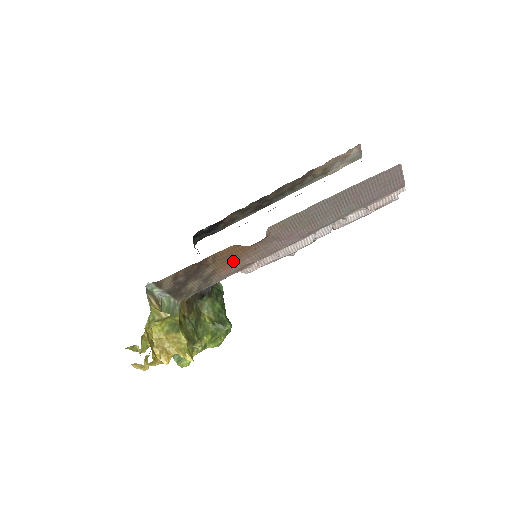
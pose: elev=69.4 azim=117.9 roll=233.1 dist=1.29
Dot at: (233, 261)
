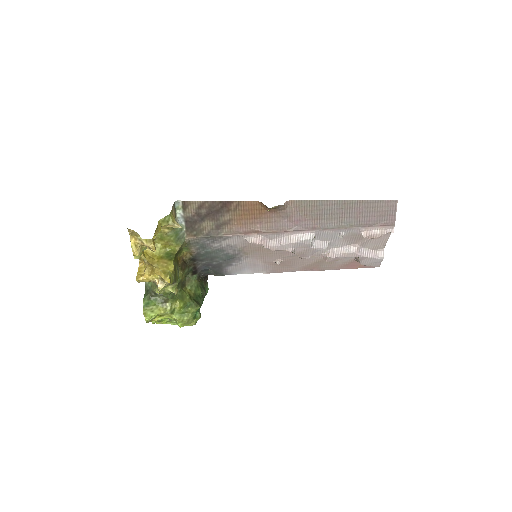
Dot at: (248, 219)
